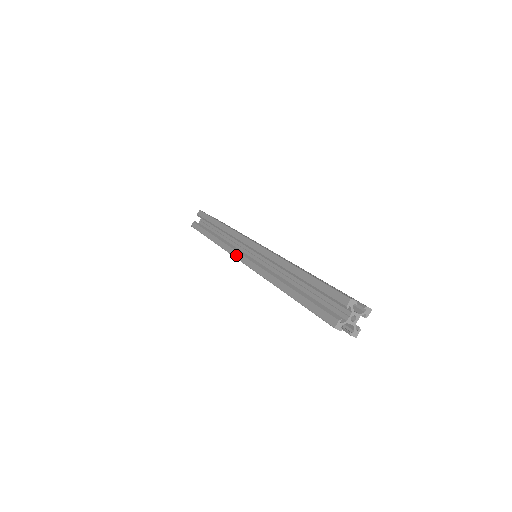
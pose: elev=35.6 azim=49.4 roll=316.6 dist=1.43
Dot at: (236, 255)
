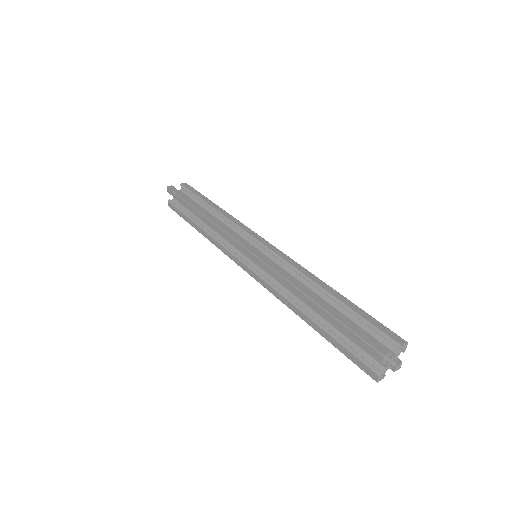
Dot at: (239, 239)
